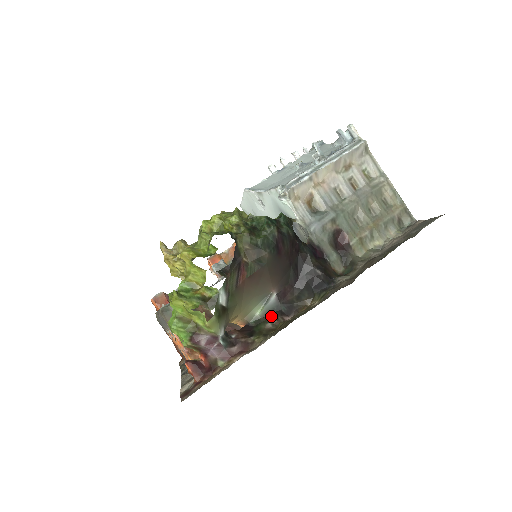
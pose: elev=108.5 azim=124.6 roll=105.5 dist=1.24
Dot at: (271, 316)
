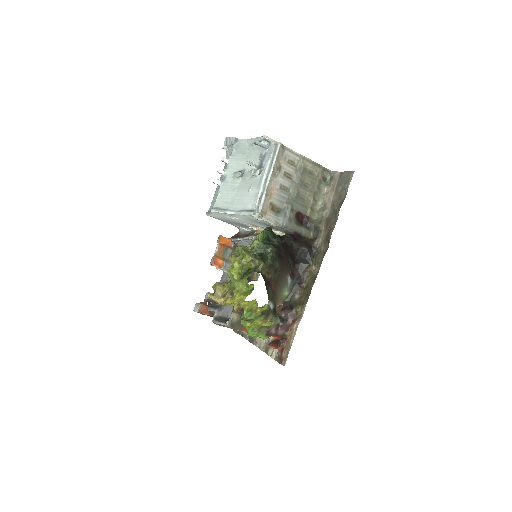
Dot at: (294, 290)
